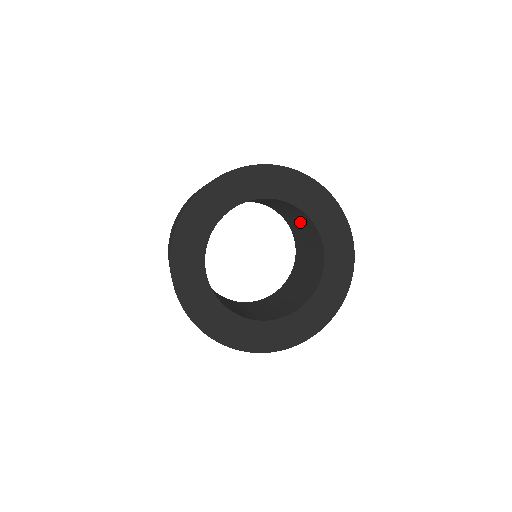
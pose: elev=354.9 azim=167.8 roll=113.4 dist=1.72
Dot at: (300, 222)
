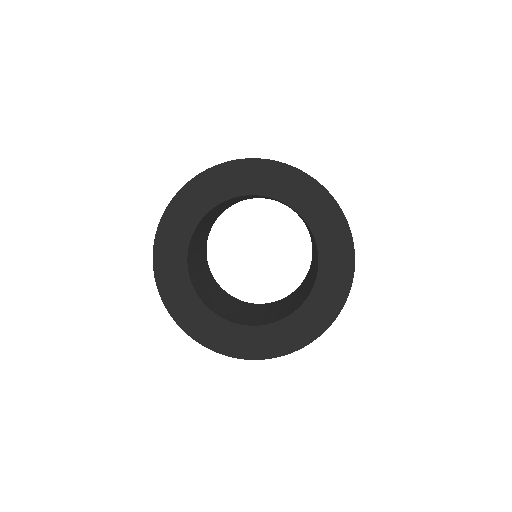
Dot at: occluded
